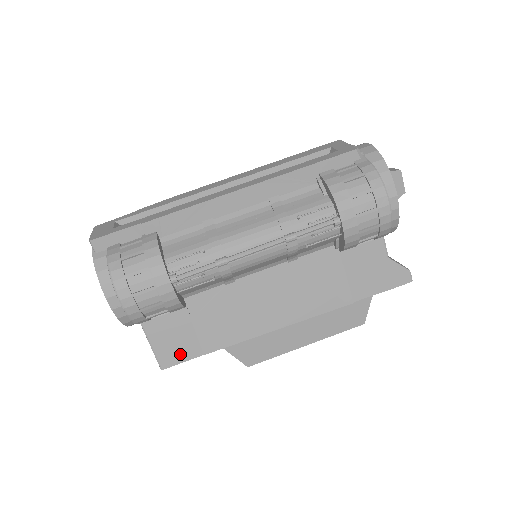
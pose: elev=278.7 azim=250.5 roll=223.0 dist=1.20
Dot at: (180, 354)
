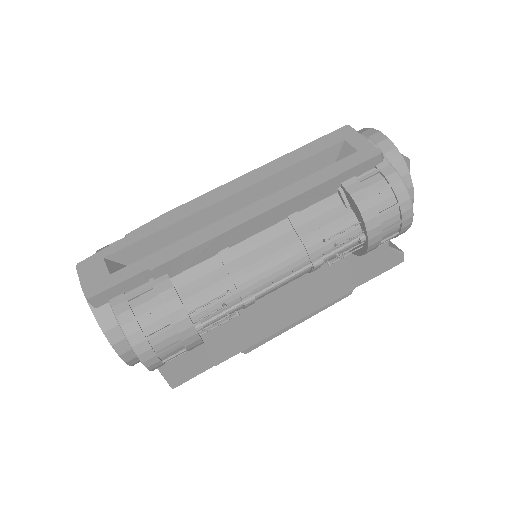
Dot at: (191, 372)
